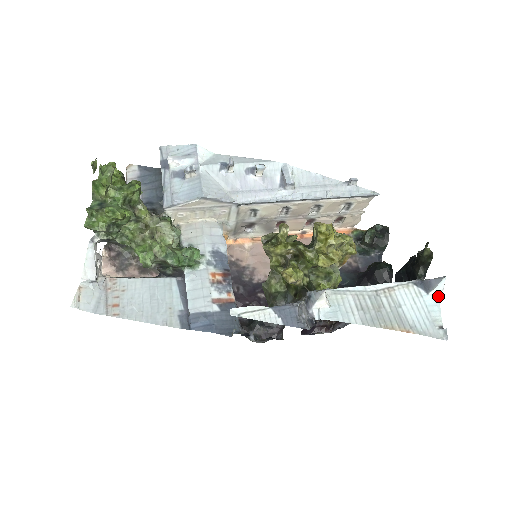
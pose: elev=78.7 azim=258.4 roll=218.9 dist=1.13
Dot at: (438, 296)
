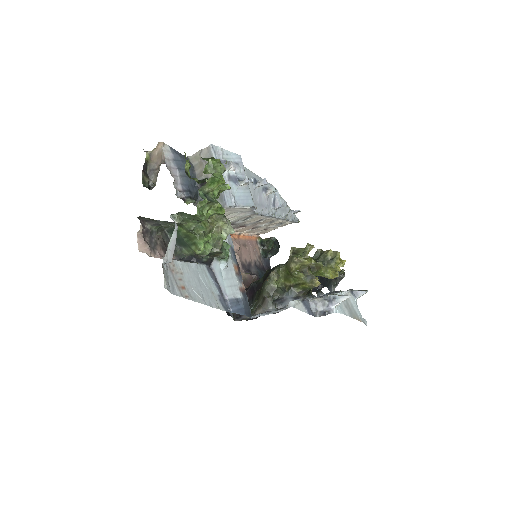
Dot at: occluded
